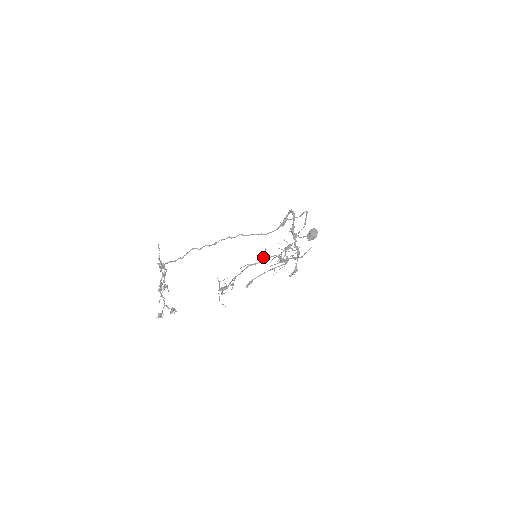
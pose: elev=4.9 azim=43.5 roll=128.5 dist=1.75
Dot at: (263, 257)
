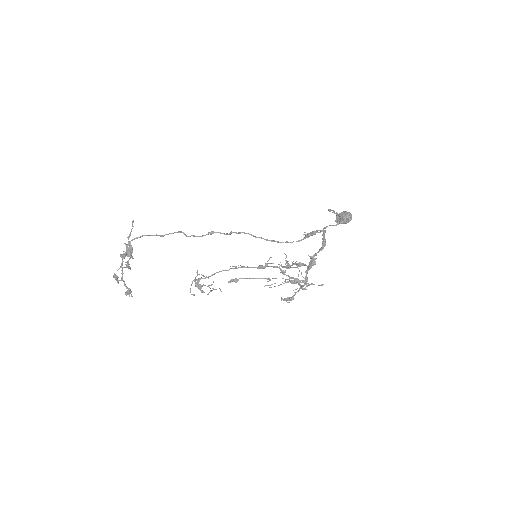
Dot at: (263, 266)
